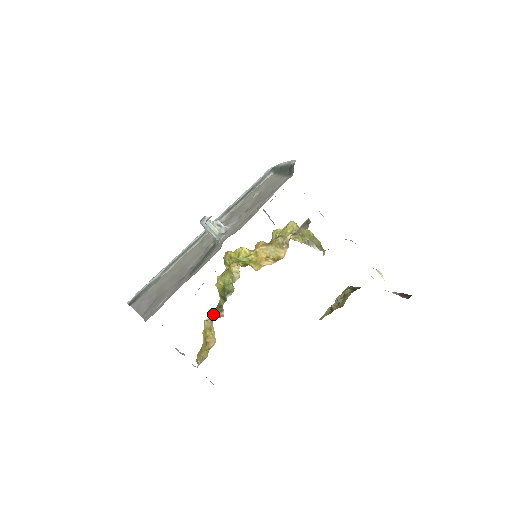
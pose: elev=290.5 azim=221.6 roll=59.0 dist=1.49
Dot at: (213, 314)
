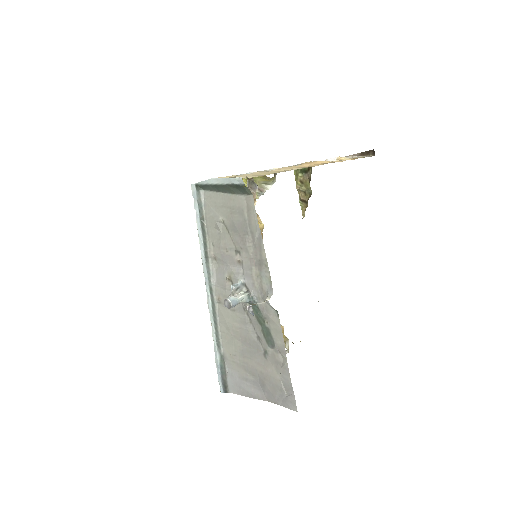
Dot at: occluded
